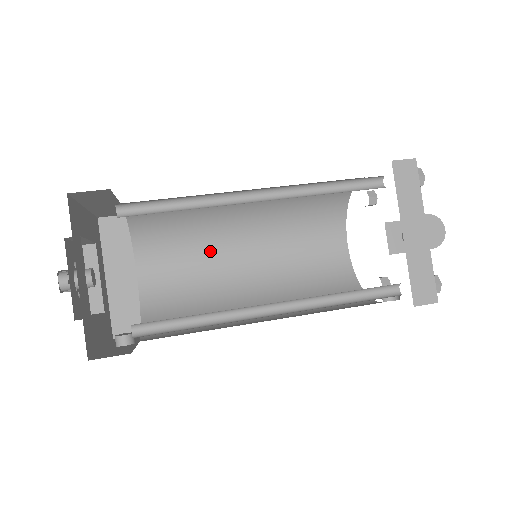
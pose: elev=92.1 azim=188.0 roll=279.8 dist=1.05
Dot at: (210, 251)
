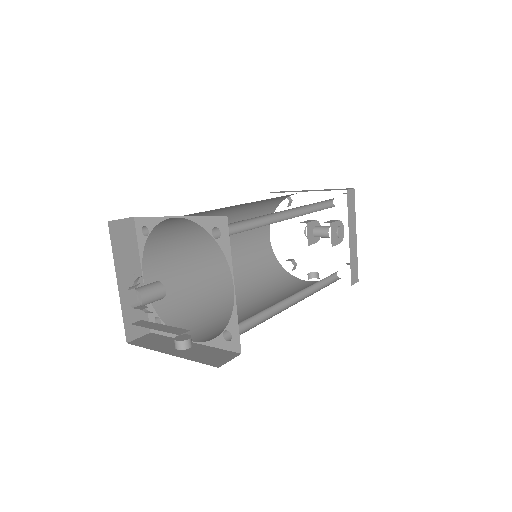
Dot at: (195, 249)
